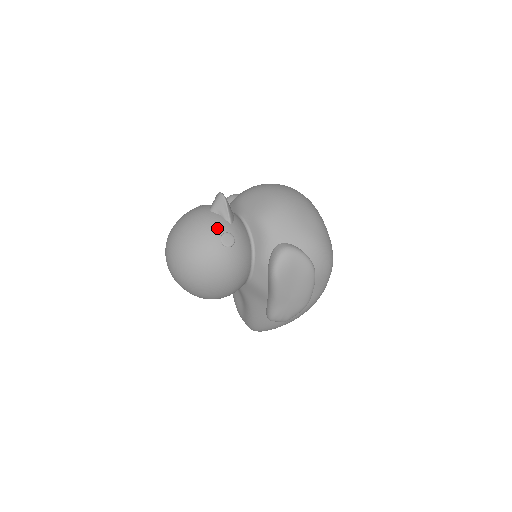
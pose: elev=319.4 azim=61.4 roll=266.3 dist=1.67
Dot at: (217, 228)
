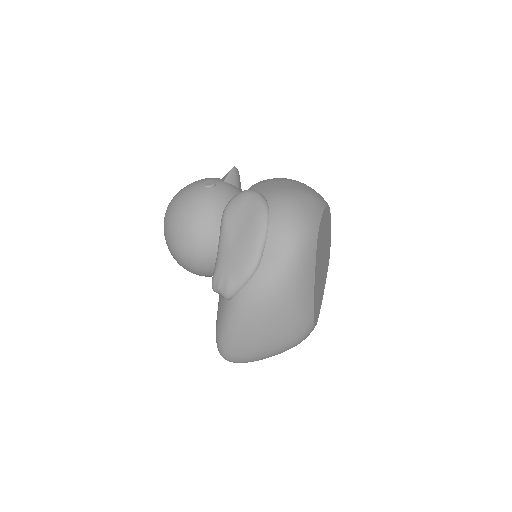
Dot at: (209, 178)
